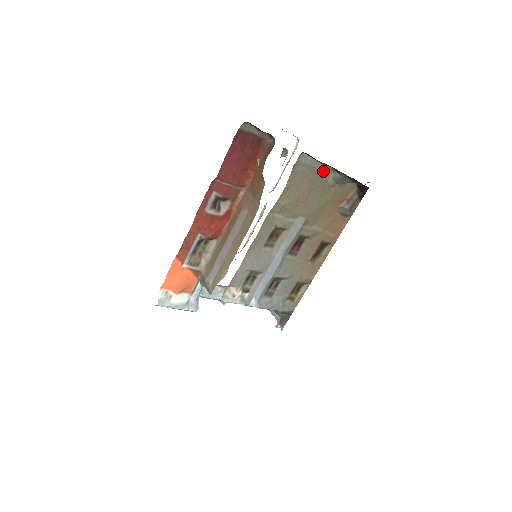
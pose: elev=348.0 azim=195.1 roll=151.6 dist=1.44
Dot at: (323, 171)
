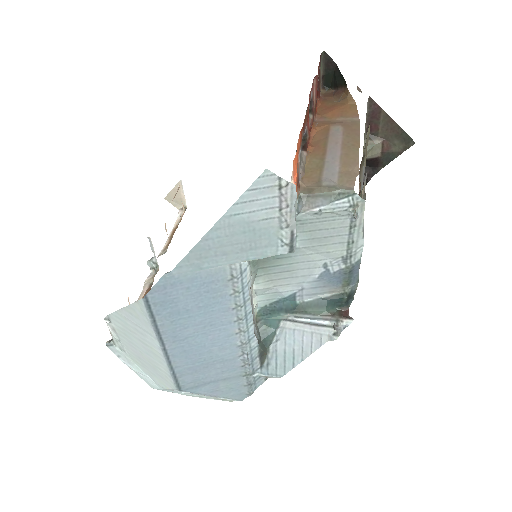
Dot at: (364, 133)
